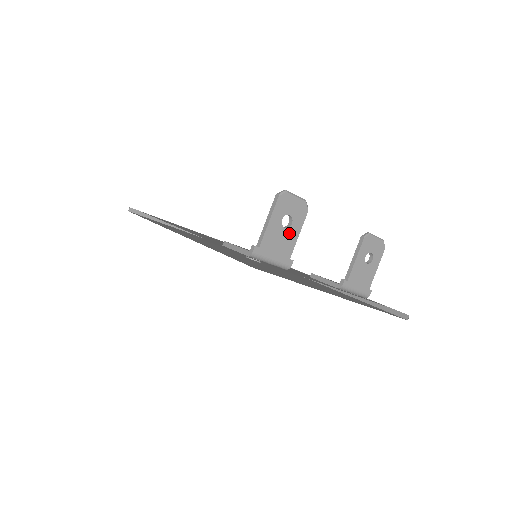
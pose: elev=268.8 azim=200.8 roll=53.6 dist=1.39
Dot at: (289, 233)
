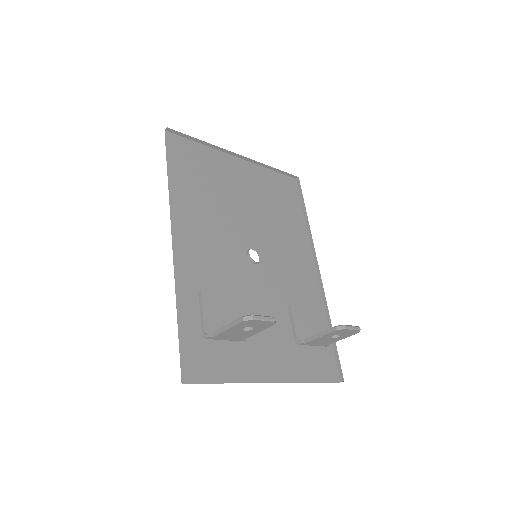
Dot at: (248, 332)
